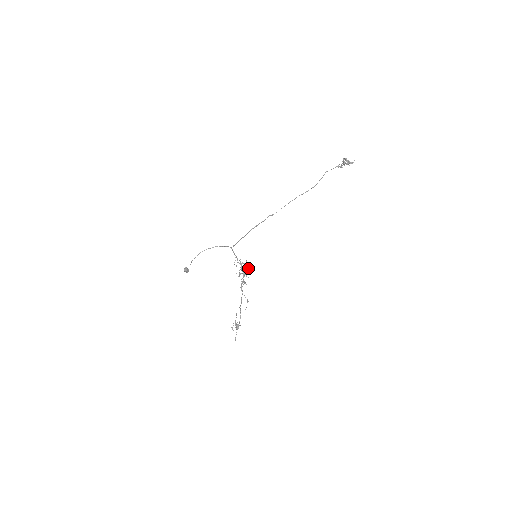
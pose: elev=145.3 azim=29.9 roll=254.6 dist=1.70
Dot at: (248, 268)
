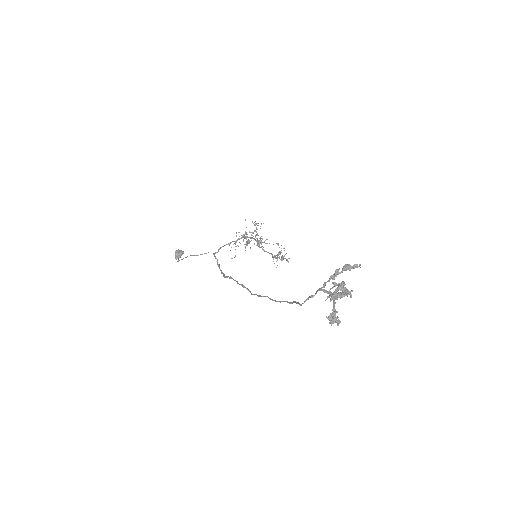
Dot at: occluded
